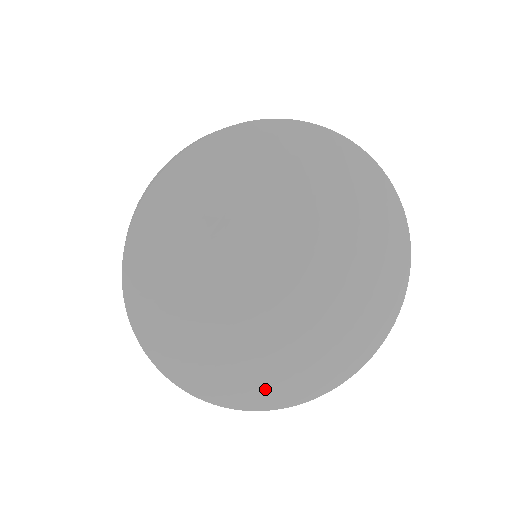
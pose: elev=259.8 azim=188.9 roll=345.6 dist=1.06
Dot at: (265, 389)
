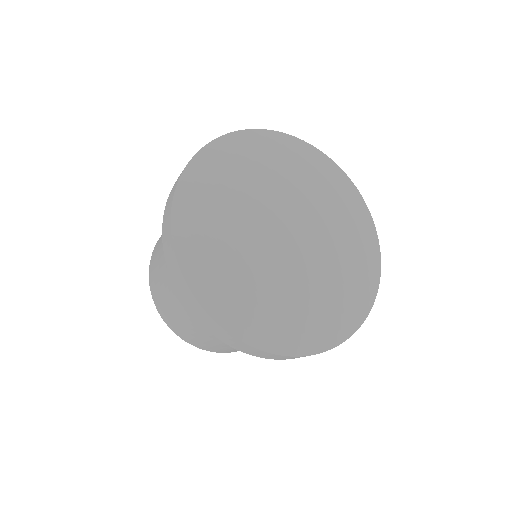
Dot at: (333, 322)
